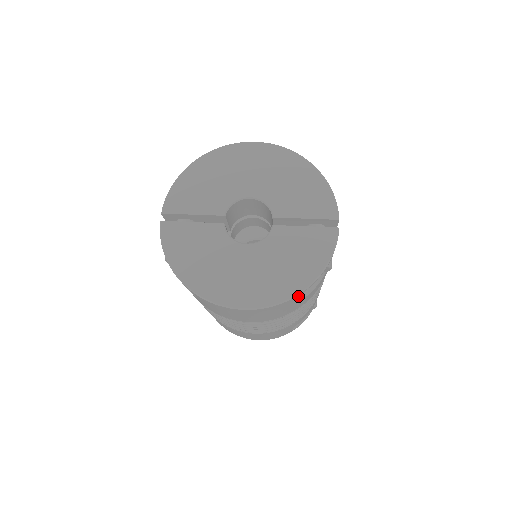
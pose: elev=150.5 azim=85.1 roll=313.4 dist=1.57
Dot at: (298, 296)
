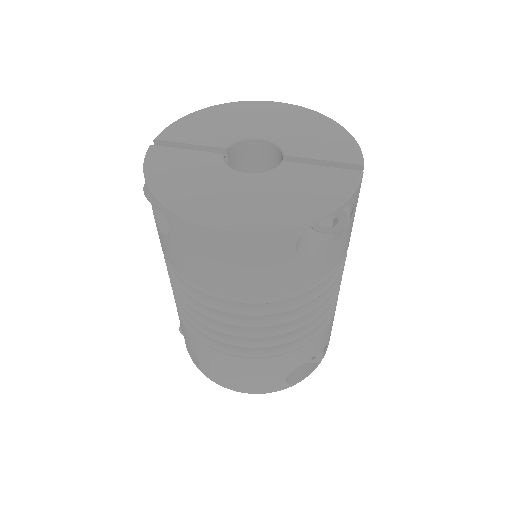
Dot at: (302, 231)
